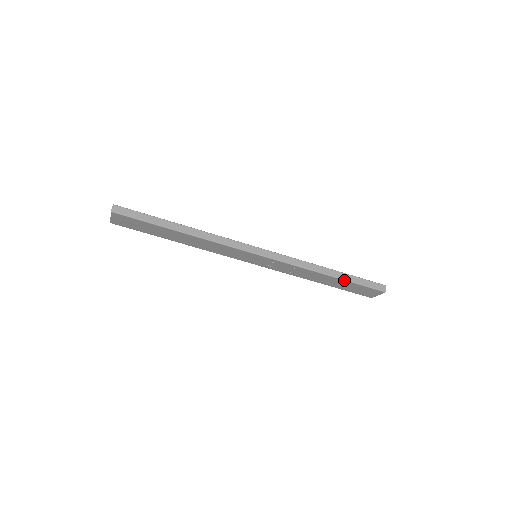
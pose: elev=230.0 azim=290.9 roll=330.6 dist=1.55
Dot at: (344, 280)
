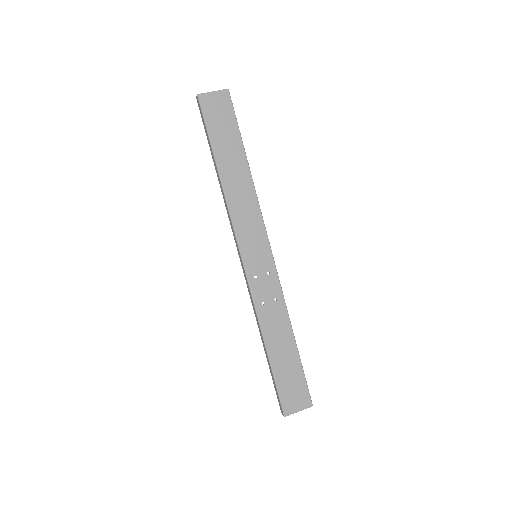
Dot at: (298, 353)
